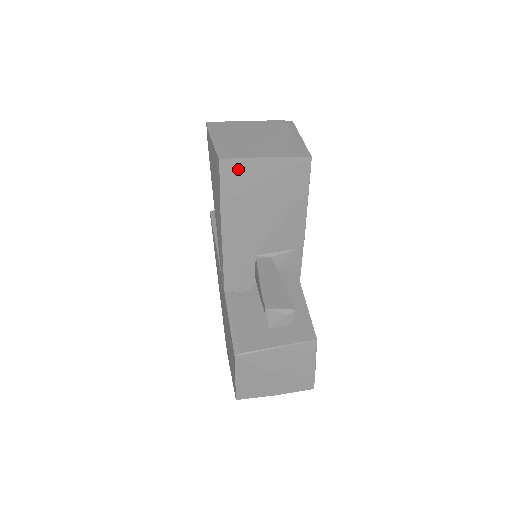
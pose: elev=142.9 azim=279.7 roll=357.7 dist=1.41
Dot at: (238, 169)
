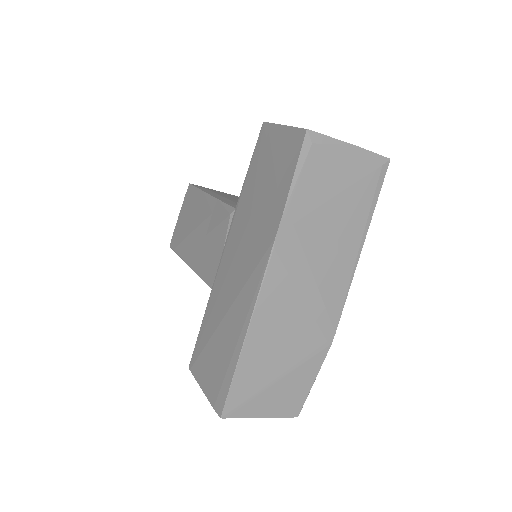
Dot at: occluded
